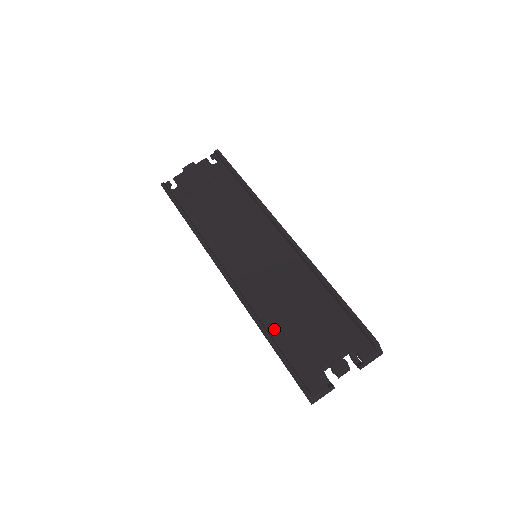
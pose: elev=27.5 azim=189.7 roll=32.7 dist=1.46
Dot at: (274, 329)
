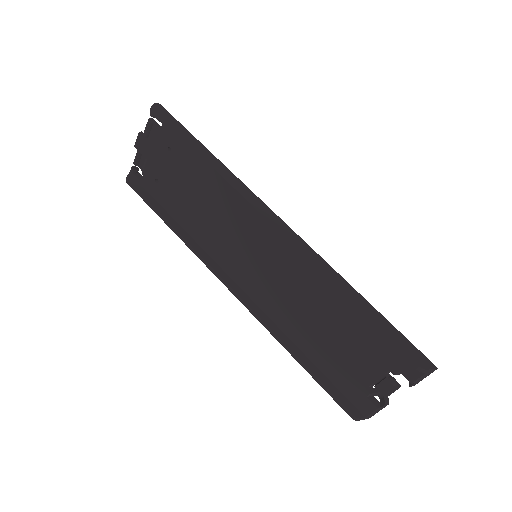
Dot at: (304, 347)
